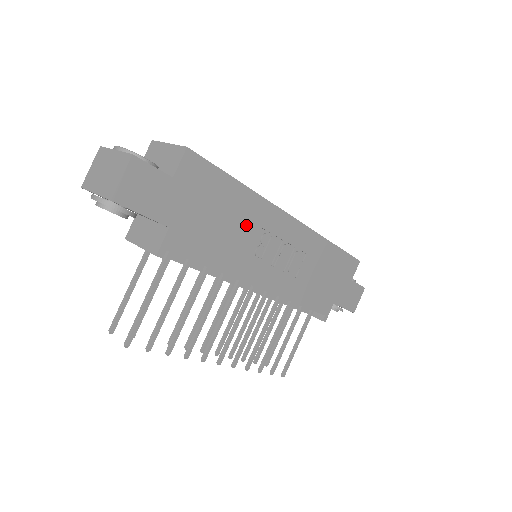
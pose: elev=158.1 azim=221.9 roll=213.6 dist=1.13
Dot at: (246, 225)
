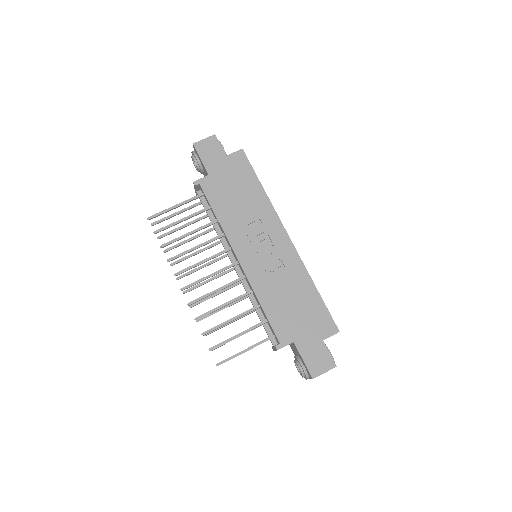
Dot at: (252, 211)
